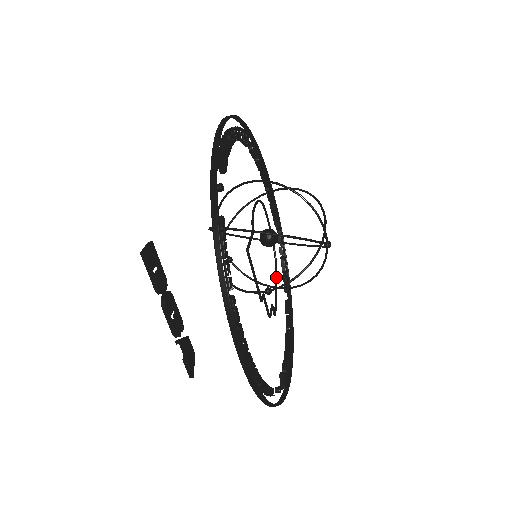
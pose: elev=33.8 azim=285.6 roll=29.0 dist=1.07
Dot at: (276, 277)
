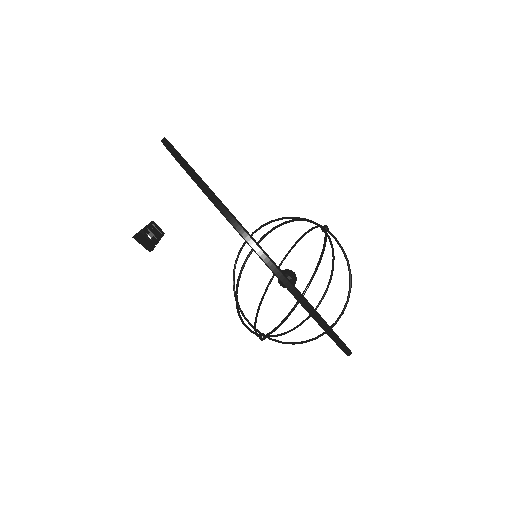
Dot at: occluded
